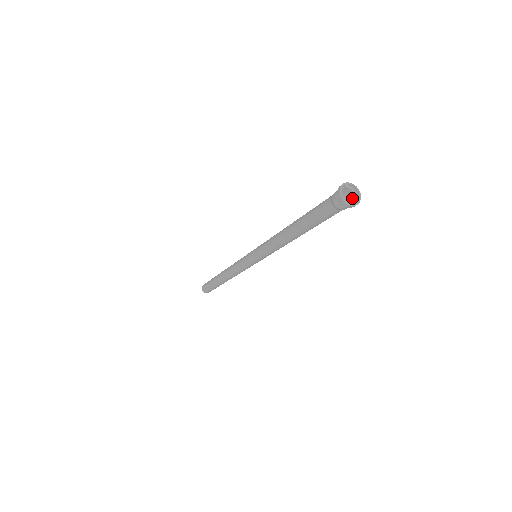
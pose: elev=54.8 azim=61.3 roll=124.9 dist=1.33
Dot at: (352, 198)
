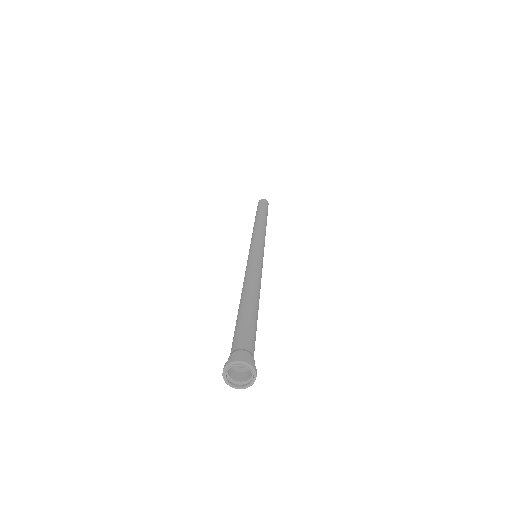
Dot at: (251, 362)
